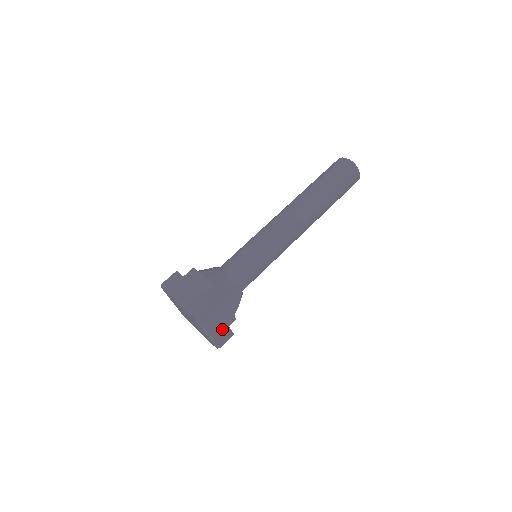
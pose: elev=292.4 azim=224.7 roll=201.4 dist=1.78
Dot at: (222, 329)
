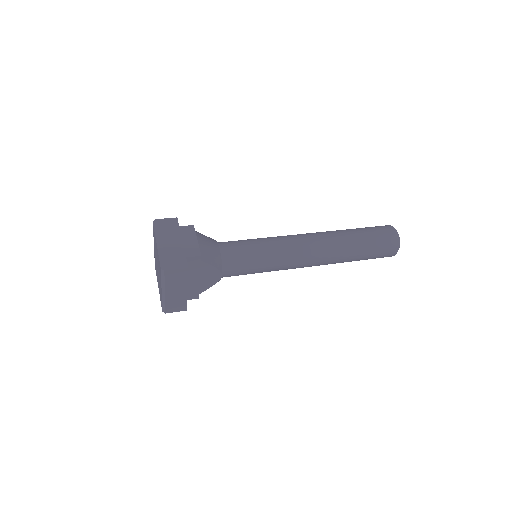
Dot at: (179, 297)
